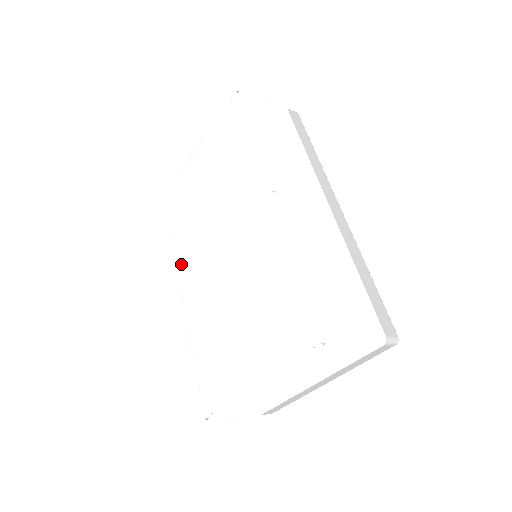
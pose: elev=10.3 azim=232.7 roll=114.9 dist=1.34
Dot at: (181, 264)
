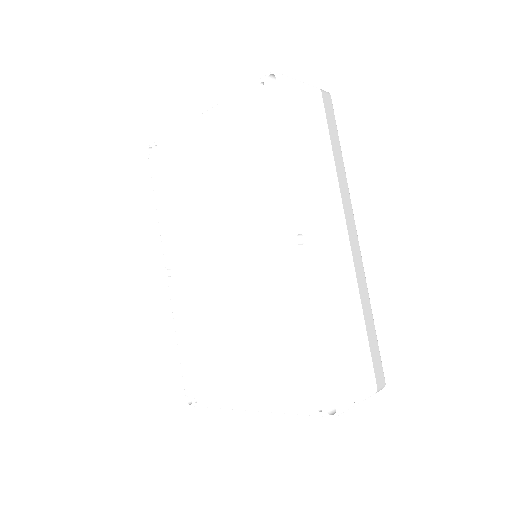
Dot at: (169, 239)
